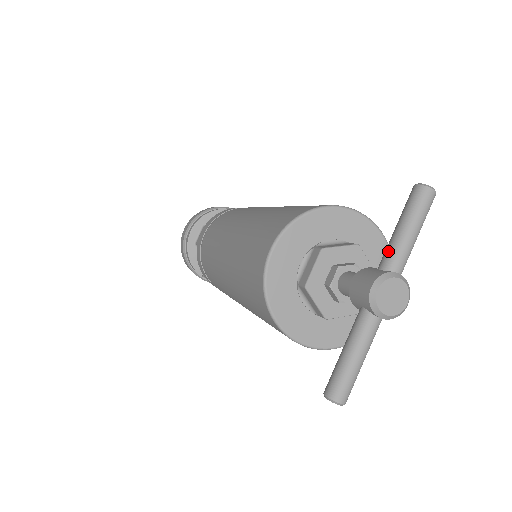
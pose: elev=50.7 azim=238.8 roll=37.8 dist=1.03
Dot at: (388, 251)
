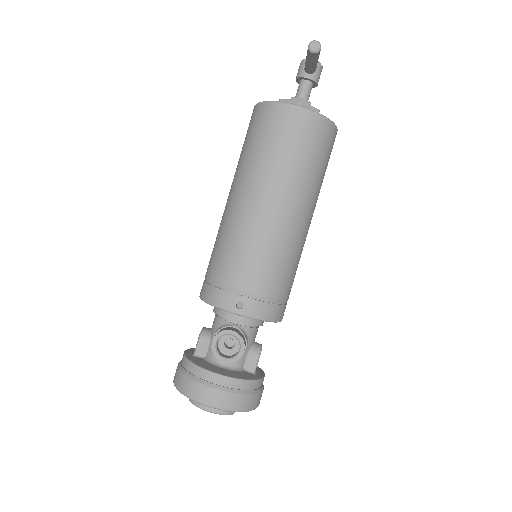
Dot at: occluded
